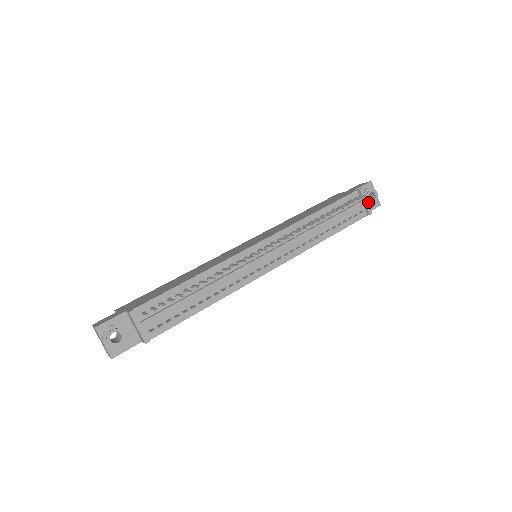
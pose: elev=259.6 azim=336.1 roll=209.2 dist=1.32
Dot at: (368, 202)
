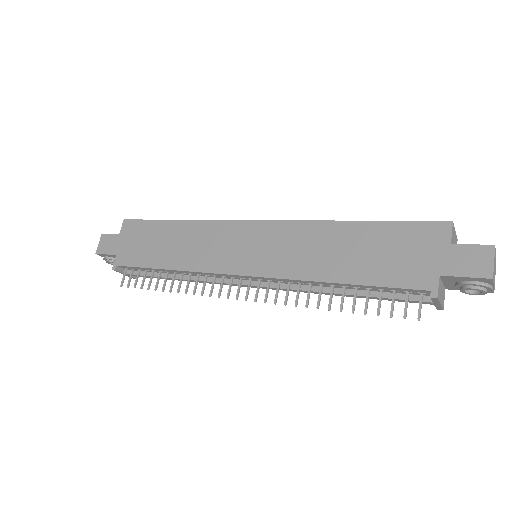
Dot at: occluded
